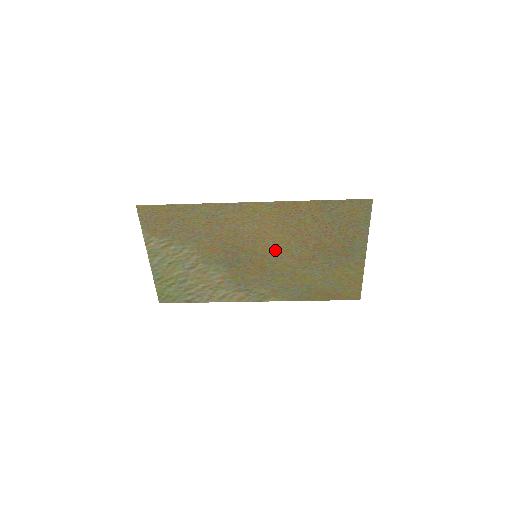
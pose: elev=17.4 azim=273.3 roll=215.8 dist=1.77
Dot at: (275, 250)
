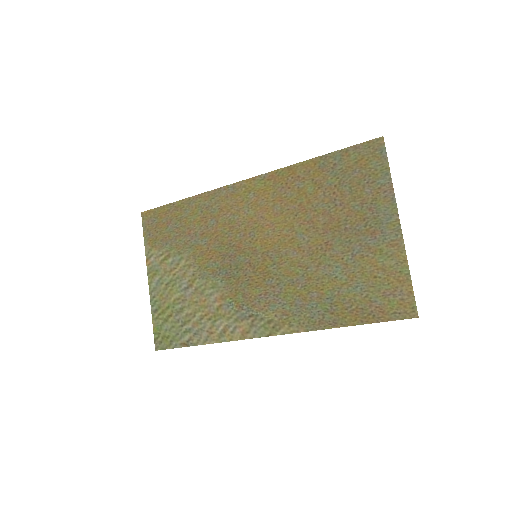
Dot at: (277, 242)
